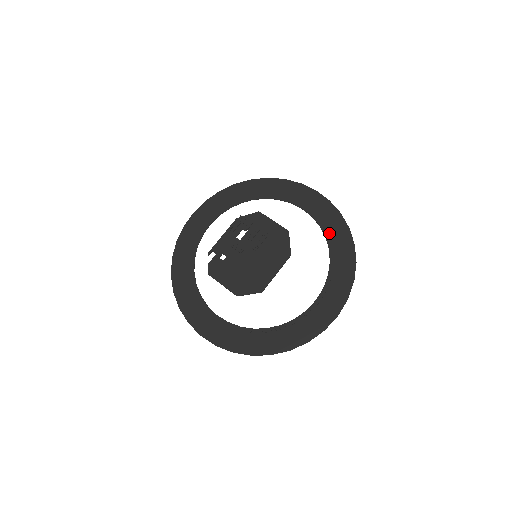
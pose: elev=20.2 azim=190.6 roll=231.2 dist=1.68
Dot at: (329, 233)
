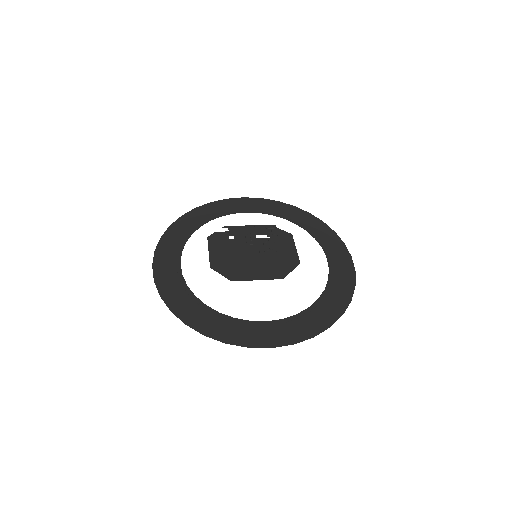
Dot at: (331, 290)
